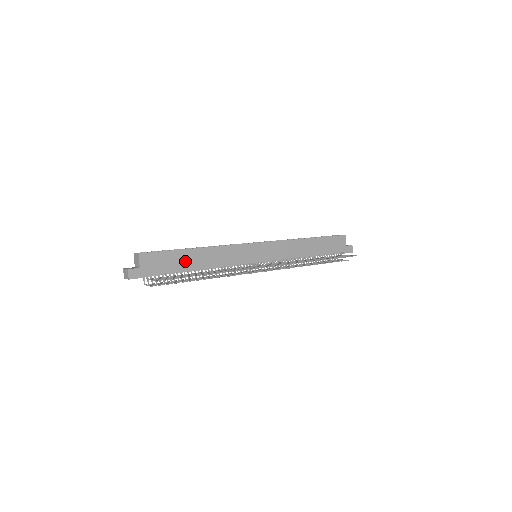
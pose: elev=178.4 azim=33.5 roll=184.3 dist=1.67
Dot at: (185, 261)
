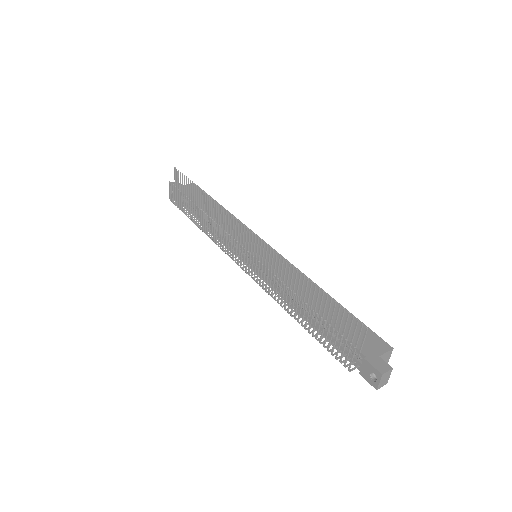
Dot at: occluded
